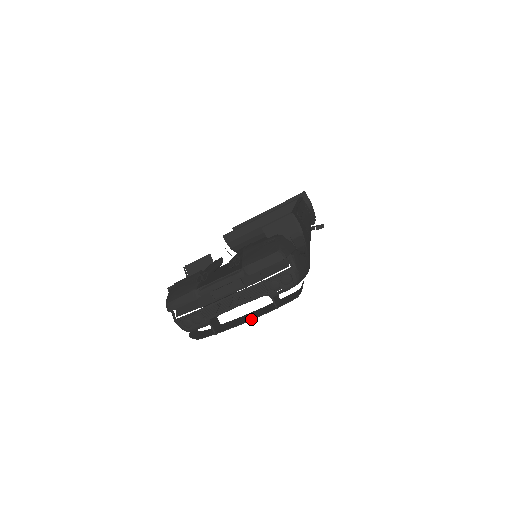
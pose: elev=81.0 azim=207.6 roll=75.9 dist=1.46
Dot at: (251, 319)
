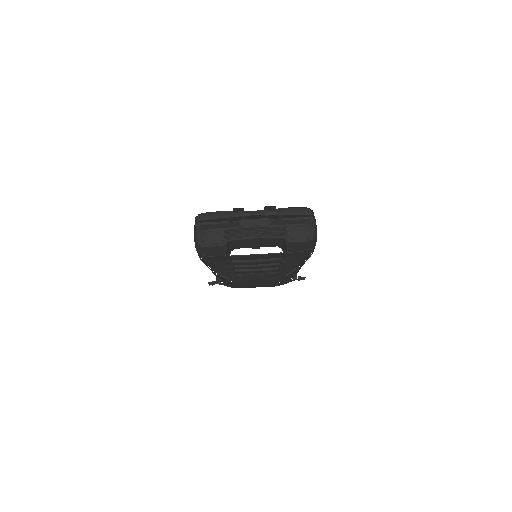
Dot at: (262, 254)
